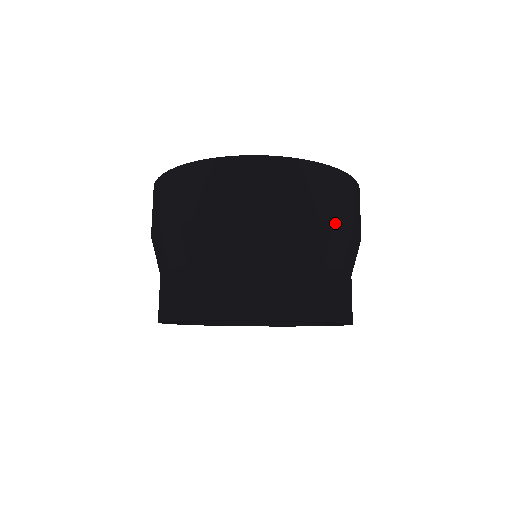
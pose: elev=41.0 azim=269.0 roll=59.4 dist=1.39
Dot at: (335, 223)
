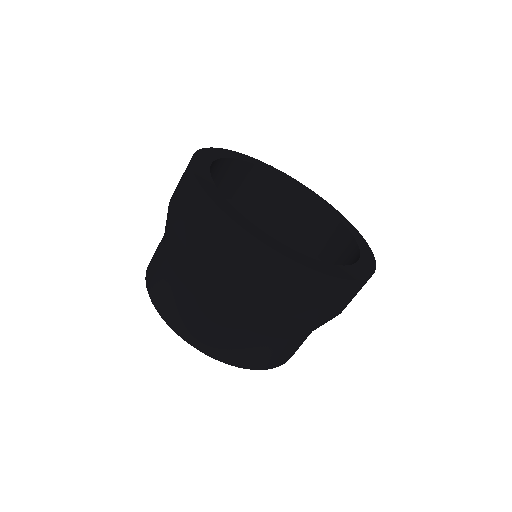
Dot at: occluded
